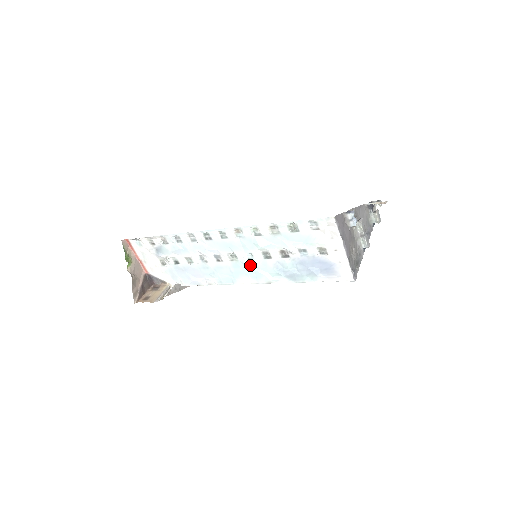
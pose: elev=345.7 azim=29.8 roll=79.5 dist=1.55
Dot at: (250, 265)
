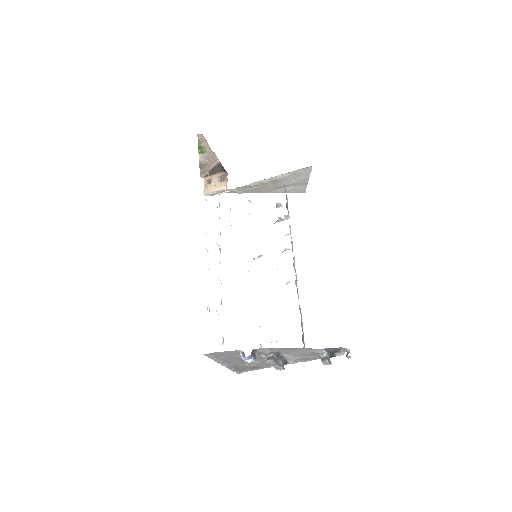
Dot at: occluded
